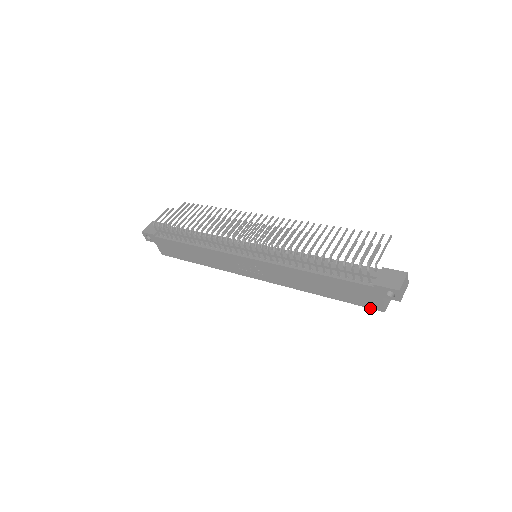
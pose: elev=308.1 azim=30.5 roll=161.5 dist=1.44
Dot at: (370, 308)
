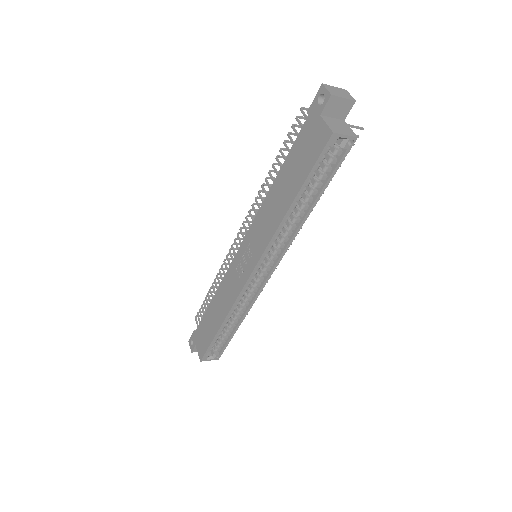
Dot at: (322, 150)
